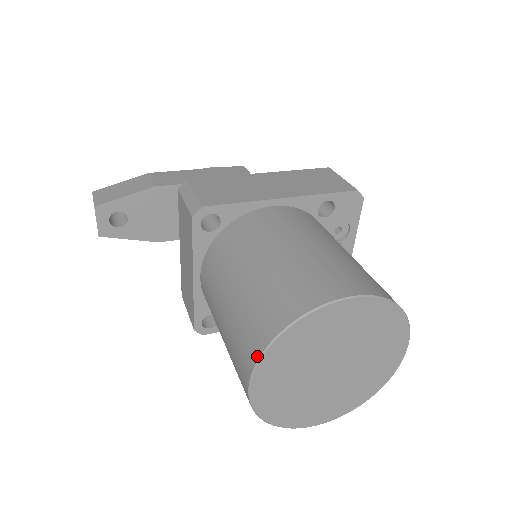
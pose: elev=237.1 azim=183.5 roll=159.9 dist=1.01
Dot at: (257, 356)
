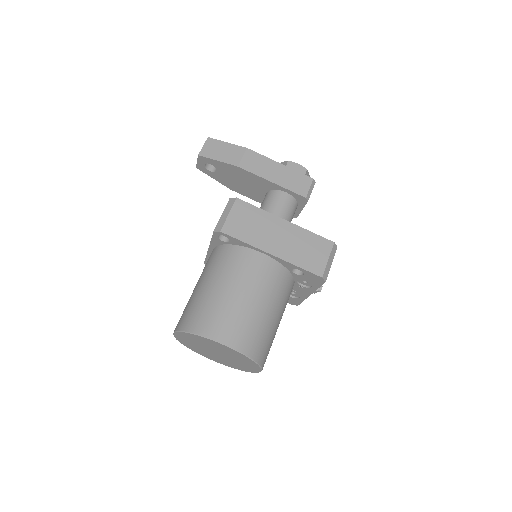
Dot at: (179, 329)
